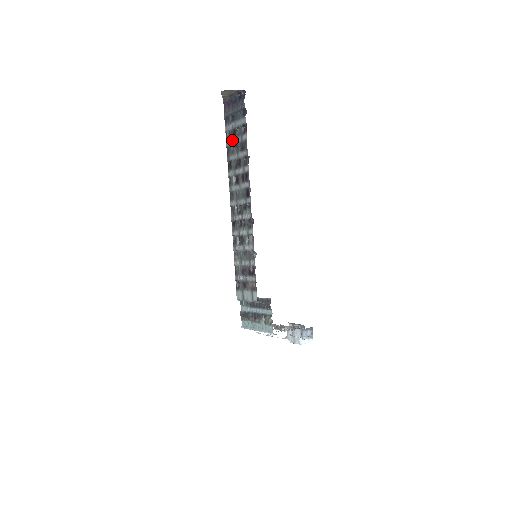
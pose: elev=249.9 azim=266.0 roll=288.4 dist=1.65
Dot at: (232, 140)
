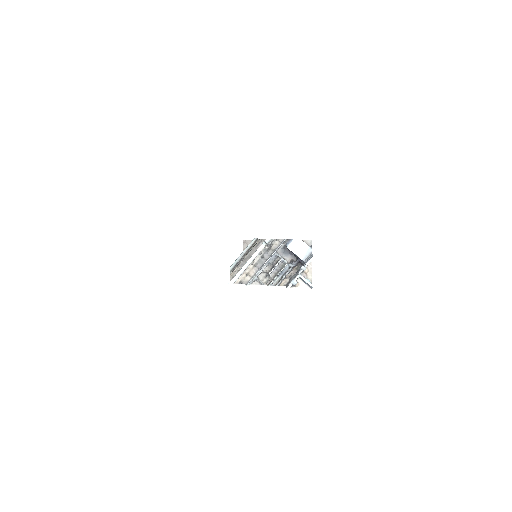
Dot at: occluded
